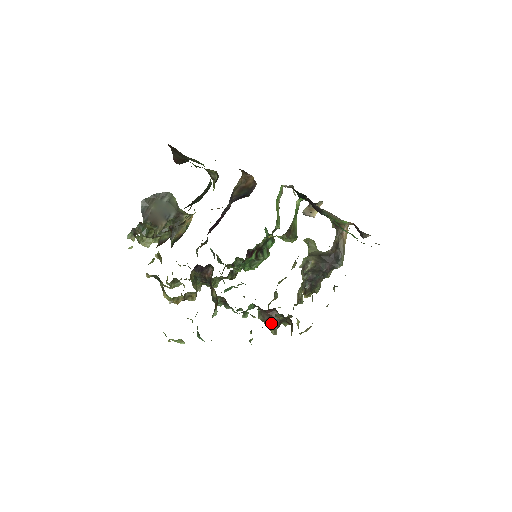
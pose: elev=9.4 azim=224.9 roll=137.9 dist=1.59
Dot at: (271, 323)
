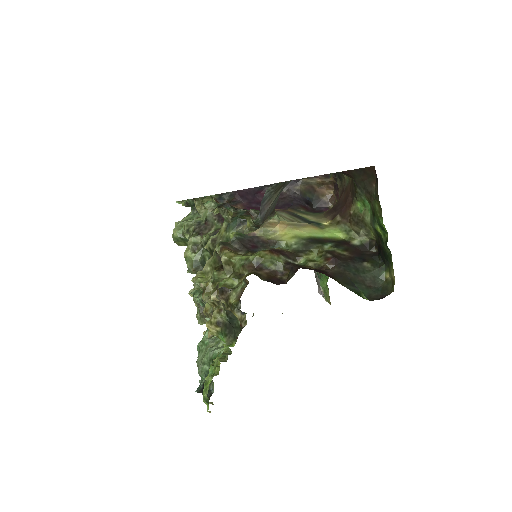
Dot at: occluded
